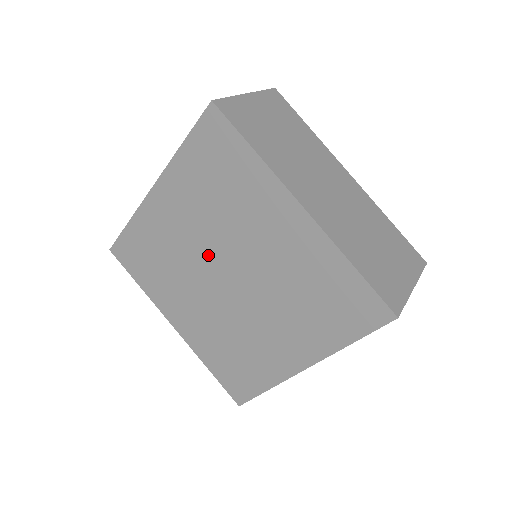
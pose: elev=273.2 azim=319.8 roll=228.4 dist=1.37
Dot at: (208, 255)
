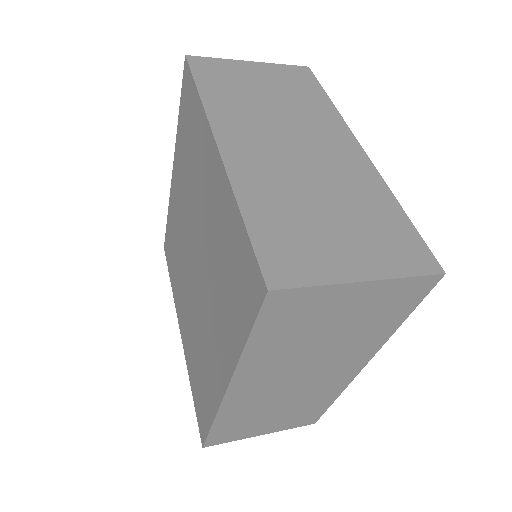
Dot at: (188, 235)
